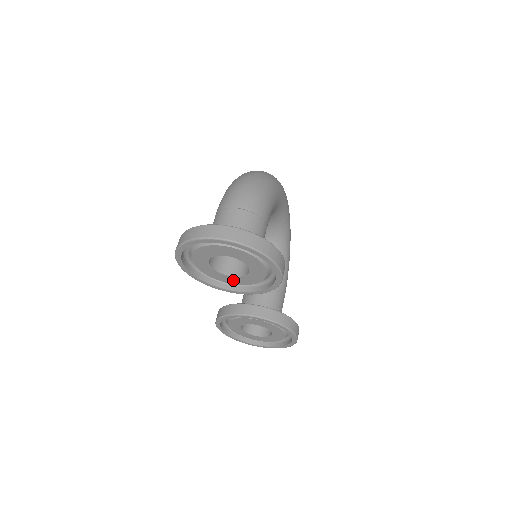
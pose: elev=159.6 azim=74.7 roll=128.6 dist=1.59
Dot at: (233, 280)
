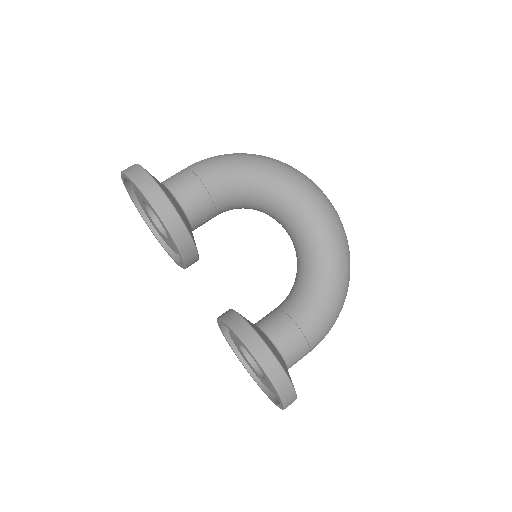
Dot at: (173, 246)
